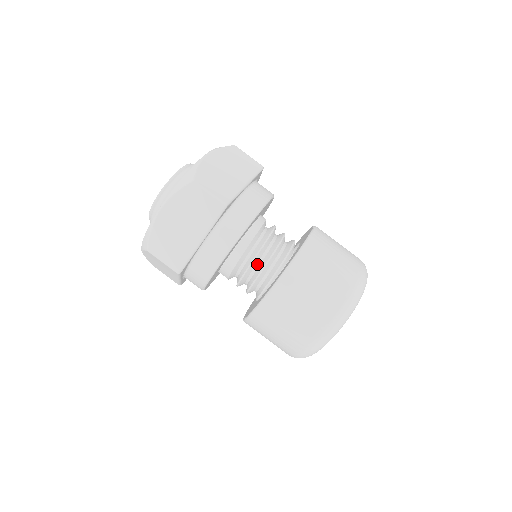
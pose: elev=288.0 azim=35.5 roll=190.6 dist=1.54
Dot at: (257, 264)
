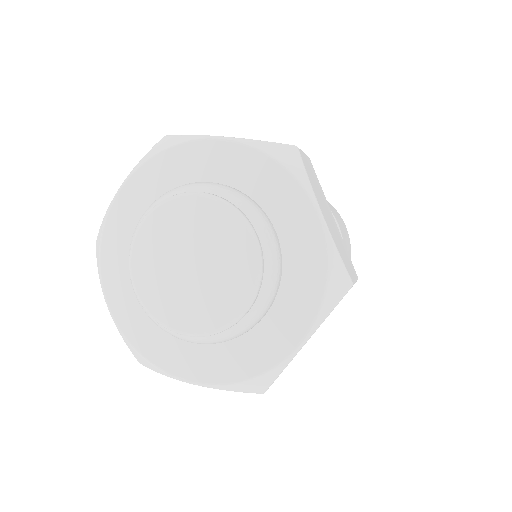
Dot at: occluded
